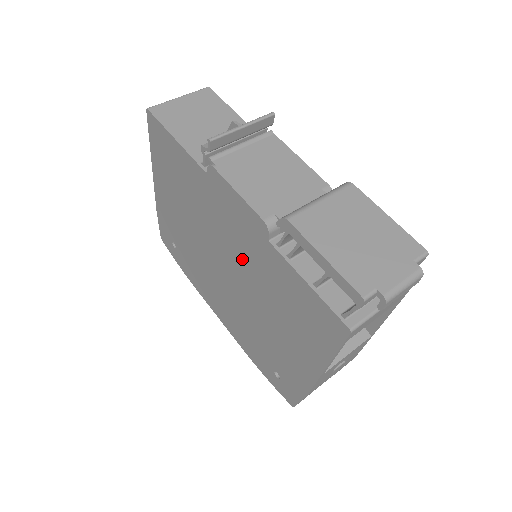
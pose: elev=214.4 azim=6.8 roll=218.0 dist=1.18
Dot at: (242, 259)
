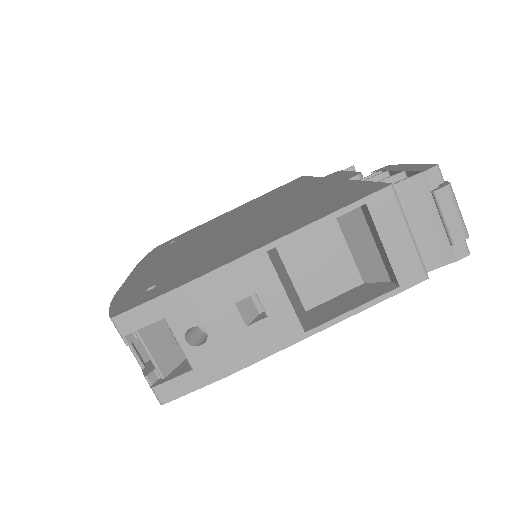
Dot at: (283, 206)
